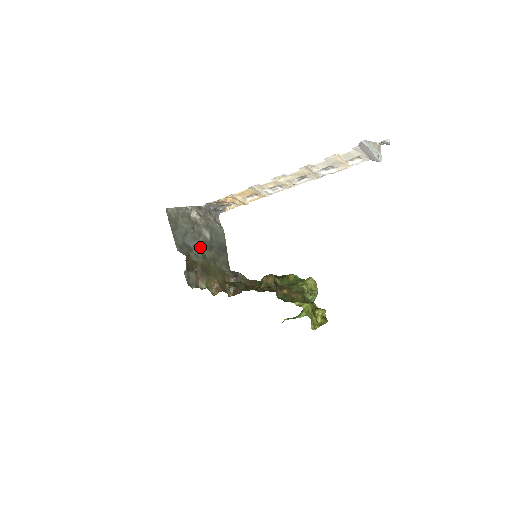
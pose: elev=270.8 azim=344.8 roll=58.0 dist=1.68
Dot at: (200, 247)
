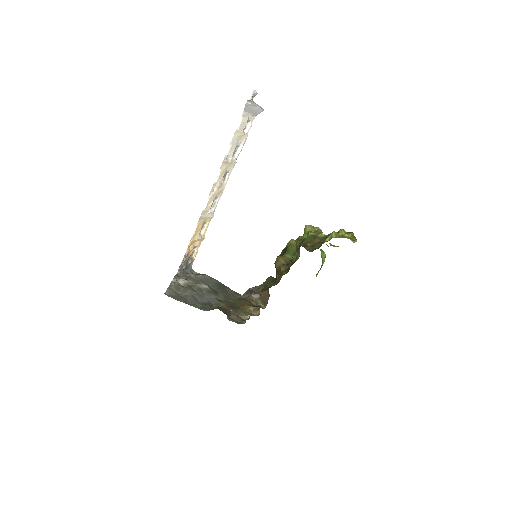
Dot at: (211, 298)
